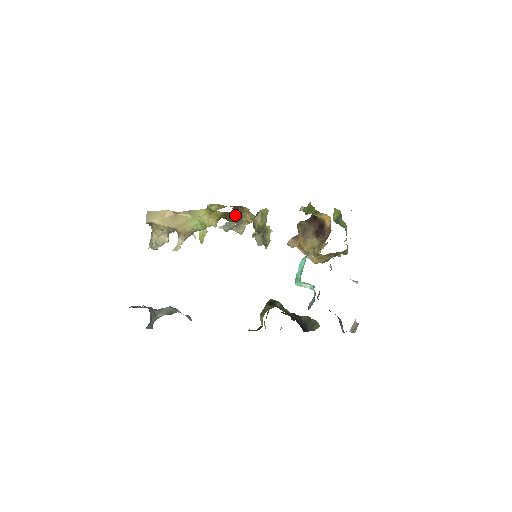
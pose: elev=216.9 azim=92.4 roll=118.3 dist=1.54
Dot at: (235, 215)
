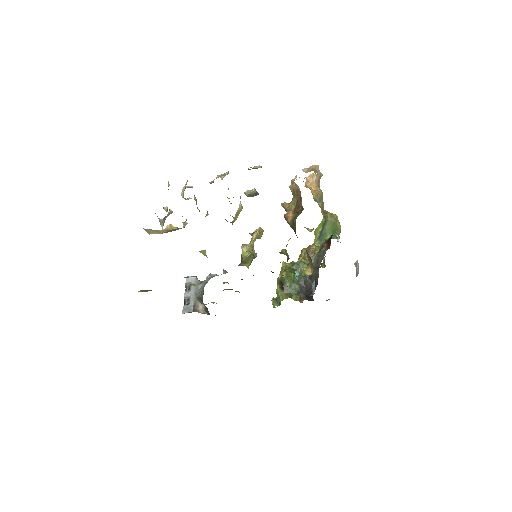
Dot at: occluded
